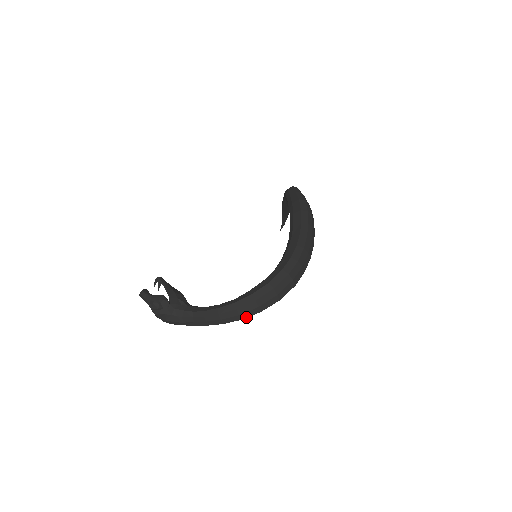
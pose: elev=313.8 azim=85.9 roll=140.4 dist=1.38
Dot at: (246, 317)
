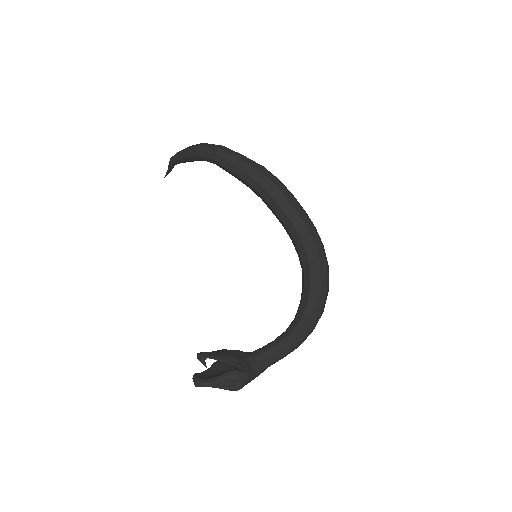
Dot at: (315, 326)
